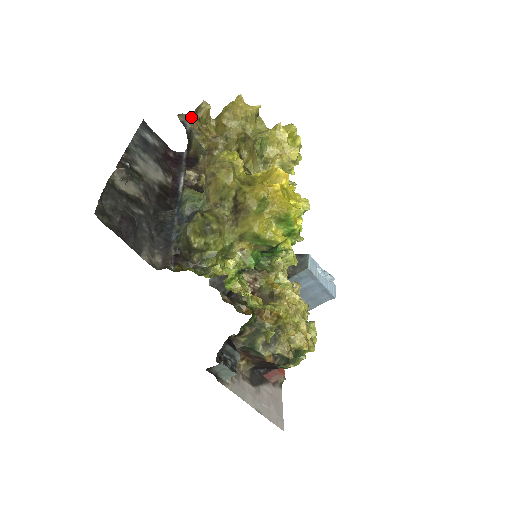
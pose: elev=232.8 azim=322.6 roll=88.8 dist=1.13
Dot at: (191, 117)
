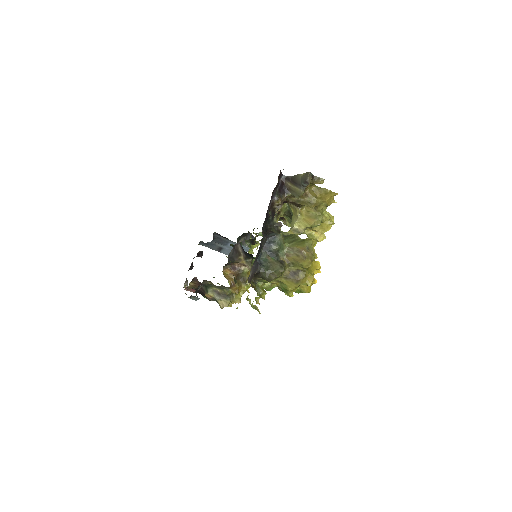
Dot at: (311, 180)
